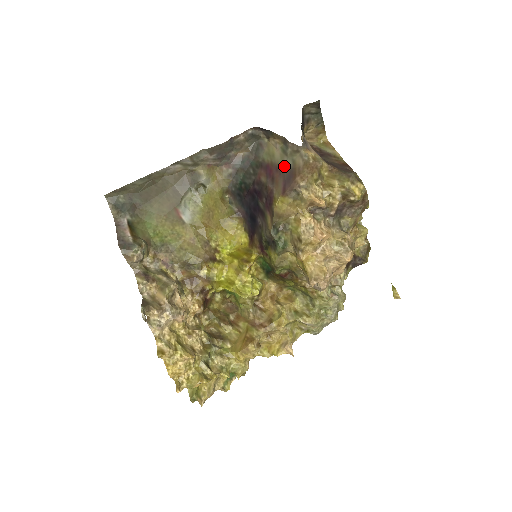
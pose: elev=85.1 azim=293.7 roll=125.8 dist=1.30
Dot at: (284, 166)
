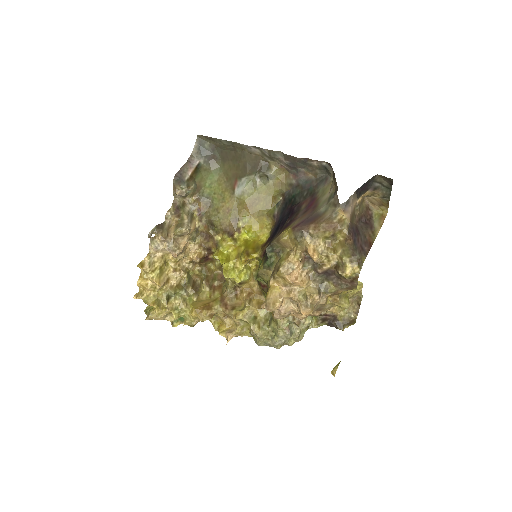
Dot at: (318, 209)
